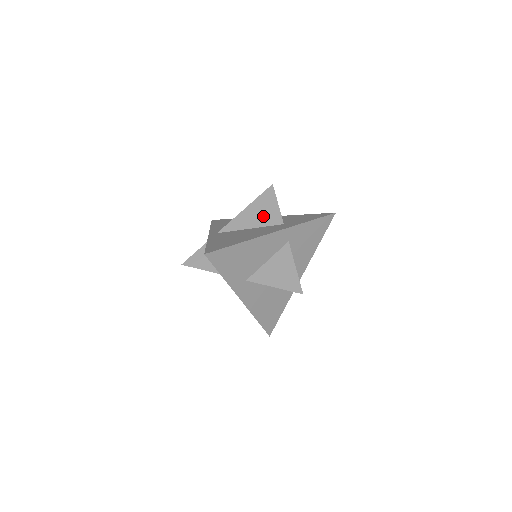
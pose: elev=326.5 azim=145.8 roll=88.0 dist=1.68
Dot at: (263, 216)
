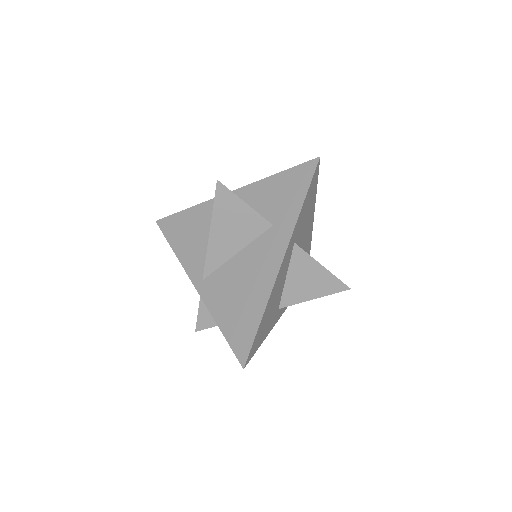
Dot at: (240, 230)
